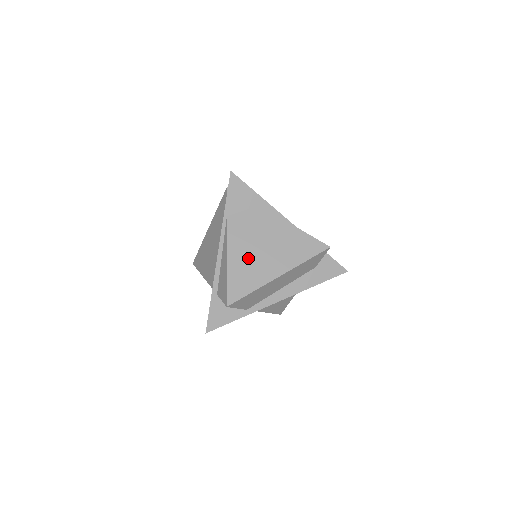
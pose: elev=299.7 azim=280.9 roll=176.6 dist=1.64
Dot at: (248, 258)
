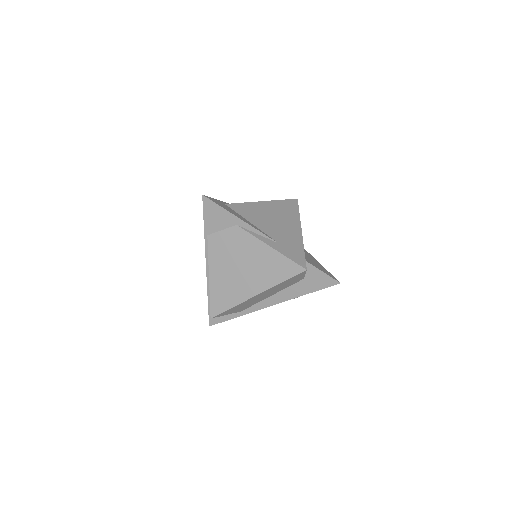
Dot at: (227, 277)
